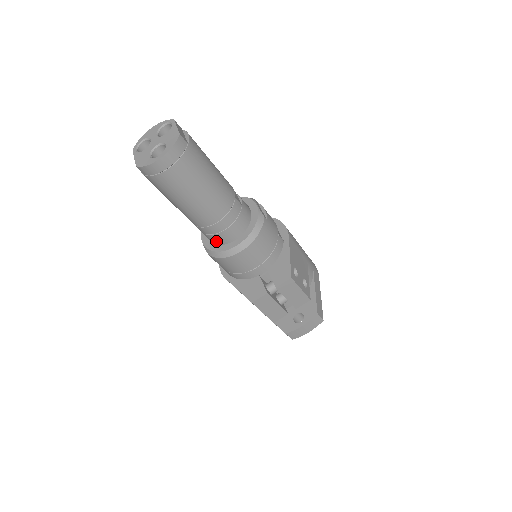
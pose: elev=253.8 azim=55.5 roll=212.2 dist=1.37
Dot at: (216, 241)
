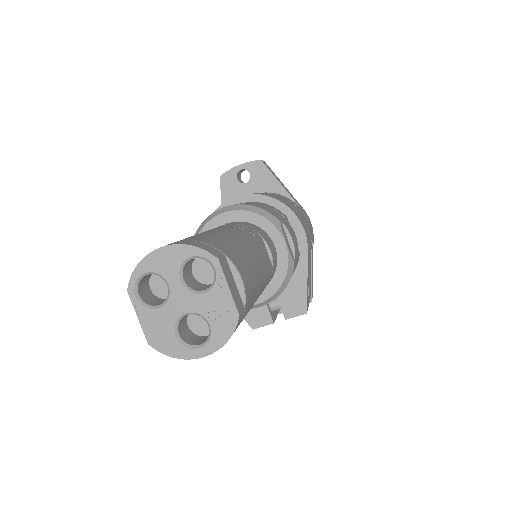
Dot at: occluded
